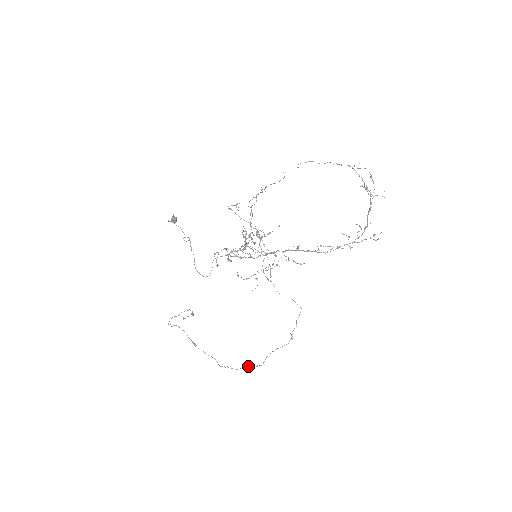
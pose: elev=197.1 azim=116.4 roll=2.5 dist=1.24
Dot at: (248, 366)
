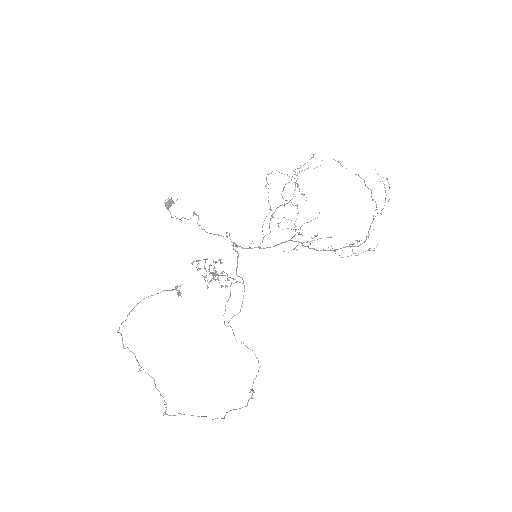
Dot at: occluded
